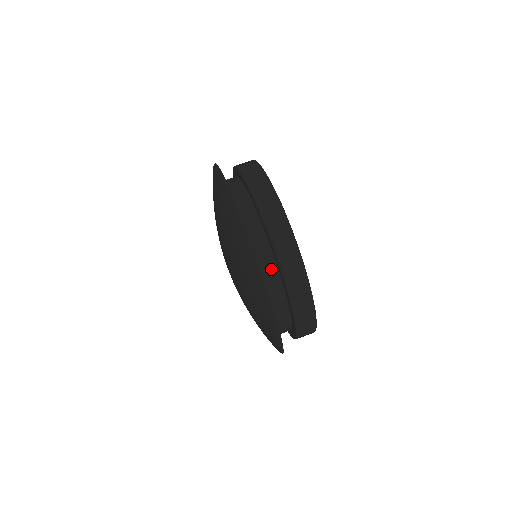
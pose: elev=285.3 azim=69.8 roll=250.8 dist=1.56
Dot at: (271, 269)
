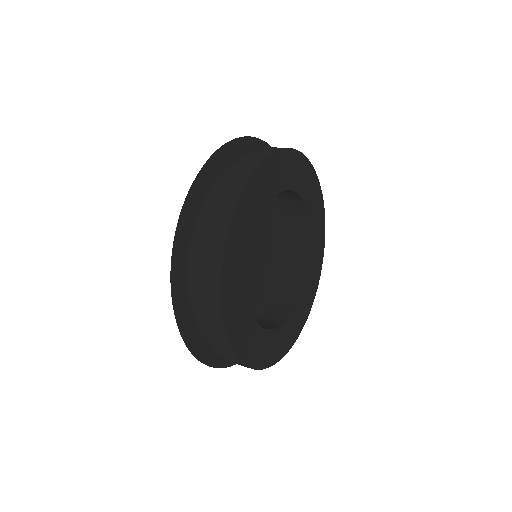
Dot at: occluded
